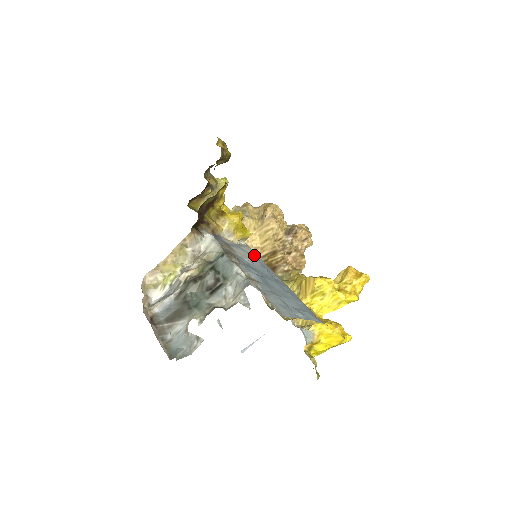
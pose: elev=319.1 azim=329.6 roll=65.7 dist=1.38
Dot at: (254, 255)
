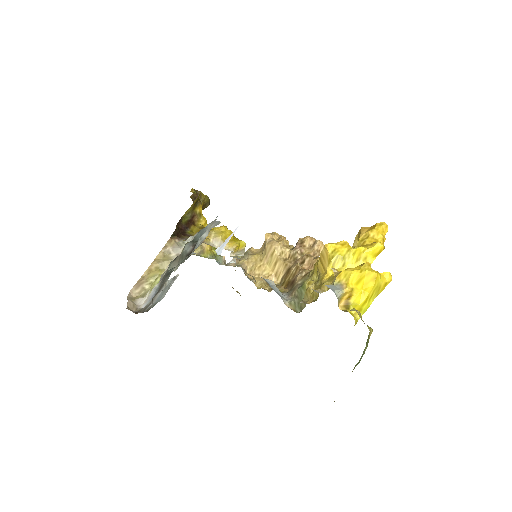
Dot at: occluded
